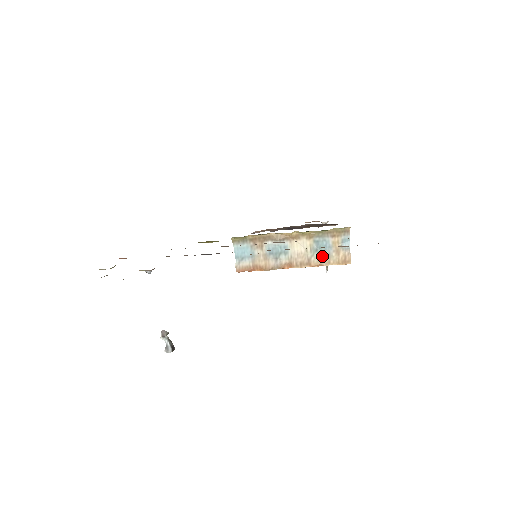
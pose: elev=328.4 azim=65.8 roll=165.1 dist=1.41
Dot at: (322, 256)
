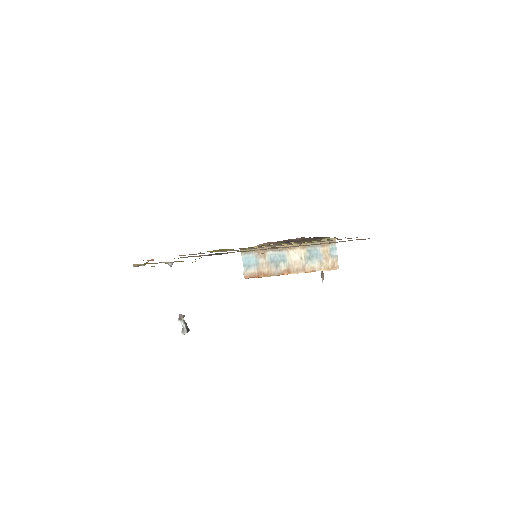
Dot at: (314, 263)
